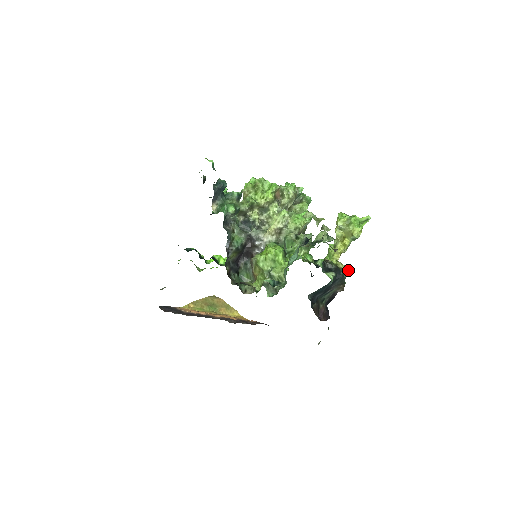
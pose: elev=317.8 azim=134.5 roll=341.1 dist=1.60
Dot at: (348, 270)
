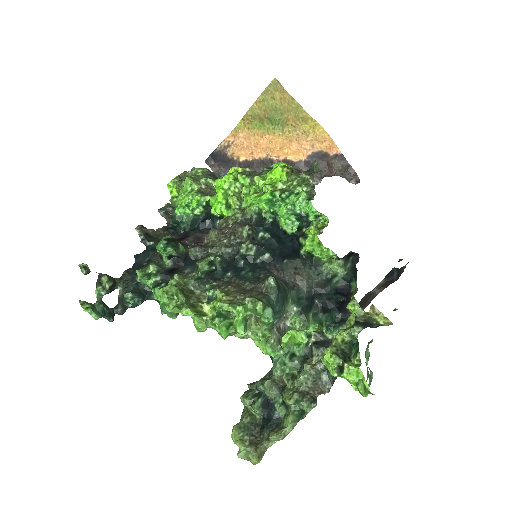
Dot at: (387, 325)
